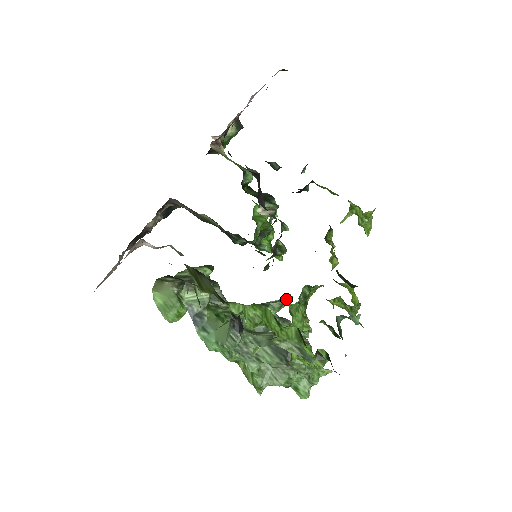
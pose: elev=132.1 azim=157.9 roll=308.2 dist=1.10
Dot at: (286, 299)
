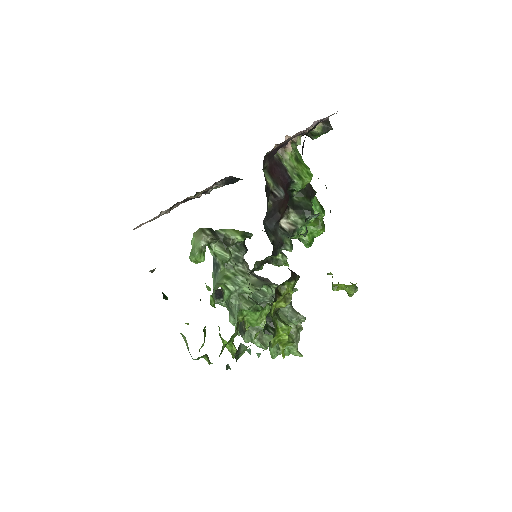
Dot at: occluded
